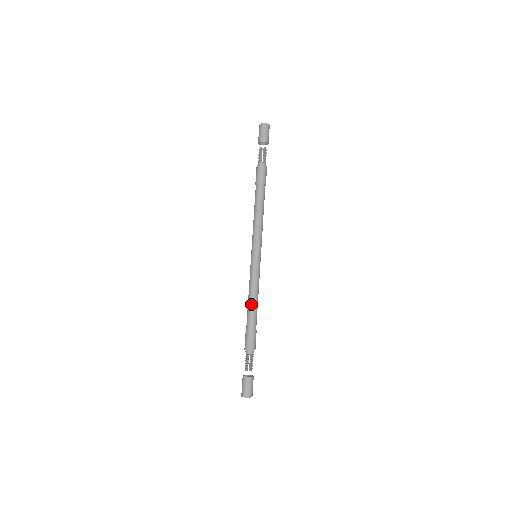
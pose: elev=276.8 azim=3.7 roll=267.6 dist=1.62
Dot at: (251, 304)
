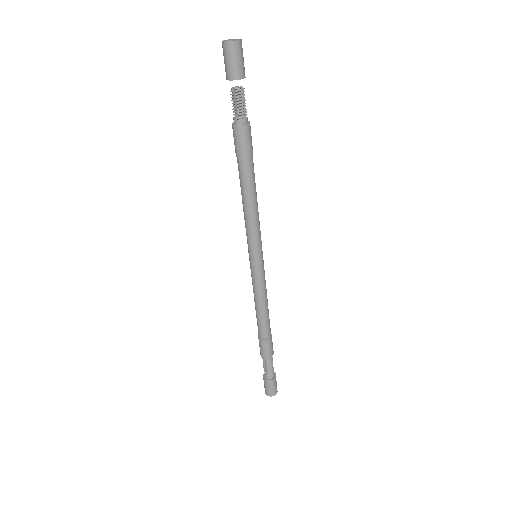
Dot at: (257, 313)
